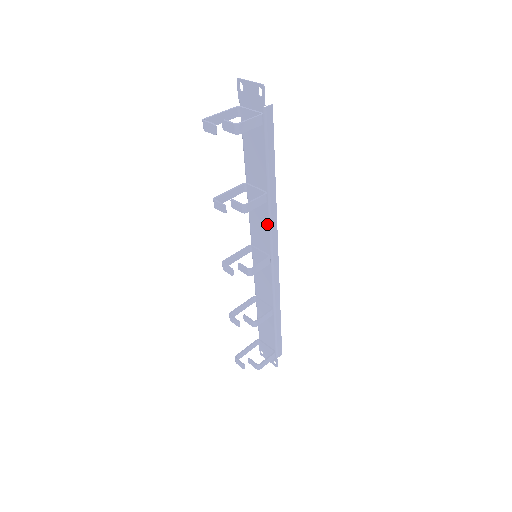
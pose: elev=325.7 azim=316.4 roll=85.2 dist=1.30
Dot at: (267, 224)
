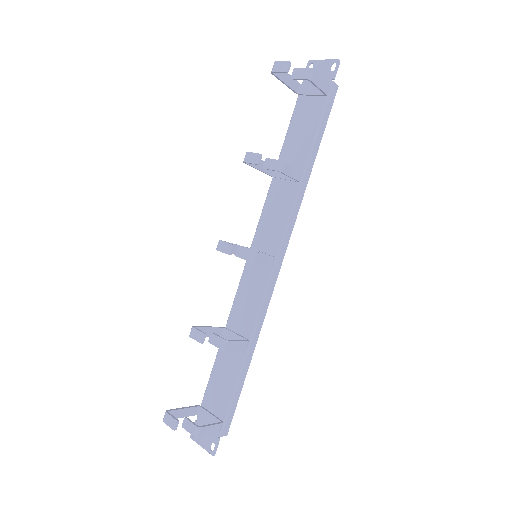
Dot at: (286, 214)
